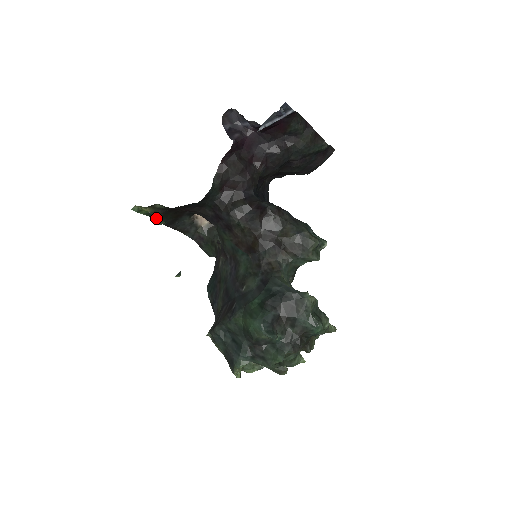
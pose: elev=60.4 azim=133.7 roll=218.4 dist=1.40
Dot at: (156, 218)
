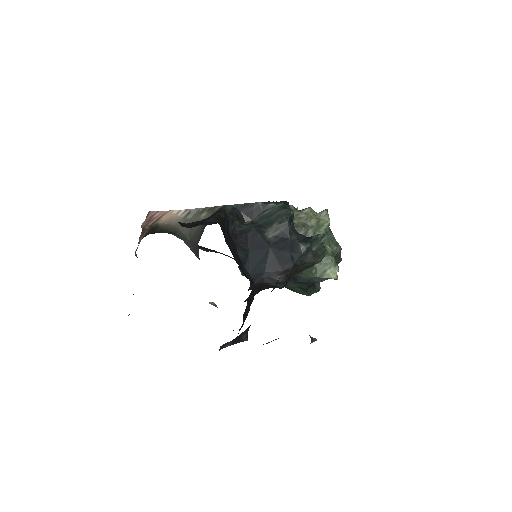
Dot at: occluded
